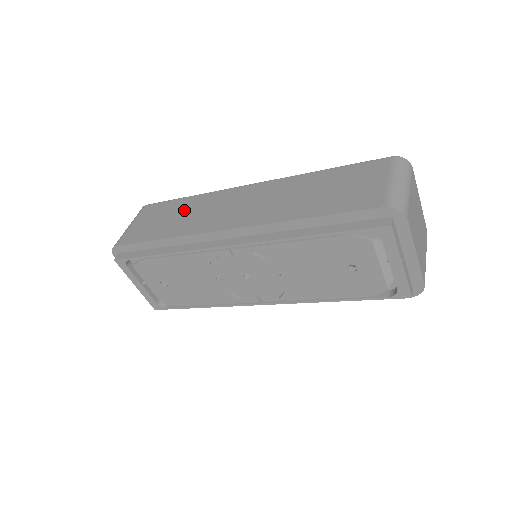
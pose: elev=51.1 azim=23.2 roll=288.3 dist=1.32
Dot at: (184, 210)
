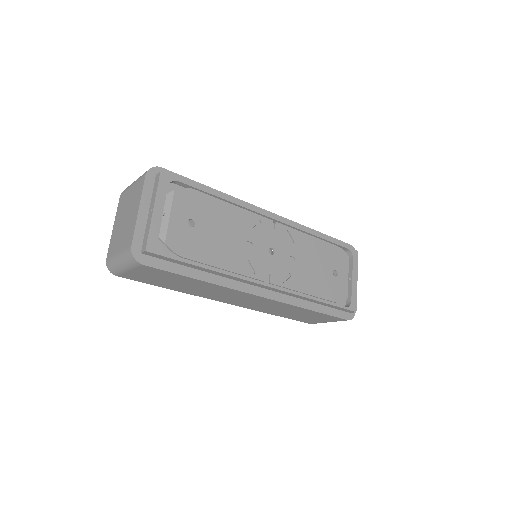
Dot at: occluded
